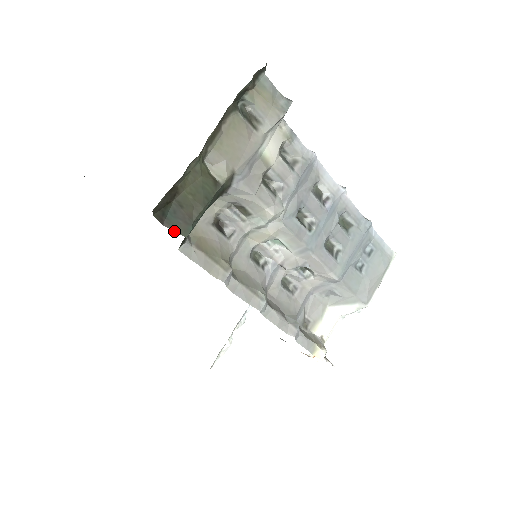
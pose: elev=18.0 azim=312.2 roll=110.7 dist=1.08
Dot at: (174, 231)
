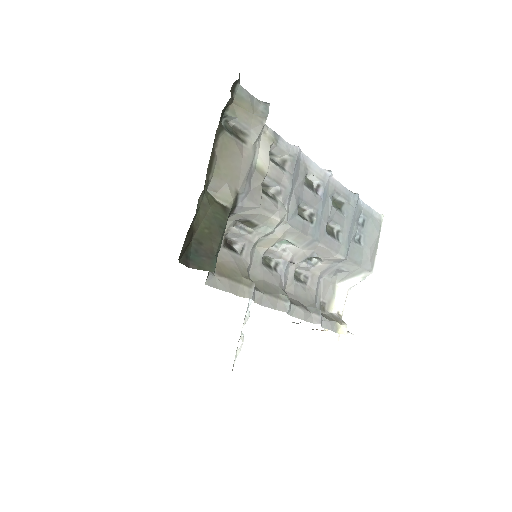
Dot at: occluded
